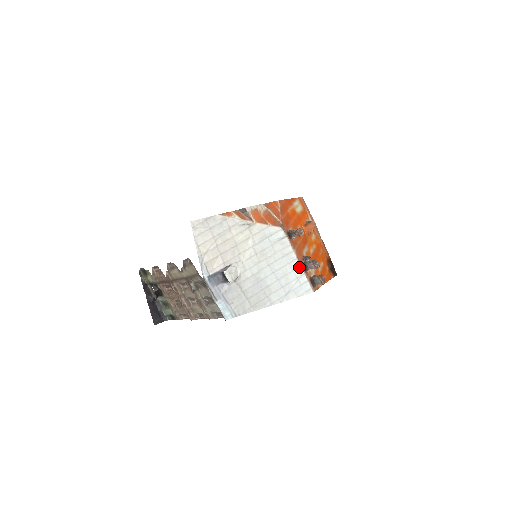
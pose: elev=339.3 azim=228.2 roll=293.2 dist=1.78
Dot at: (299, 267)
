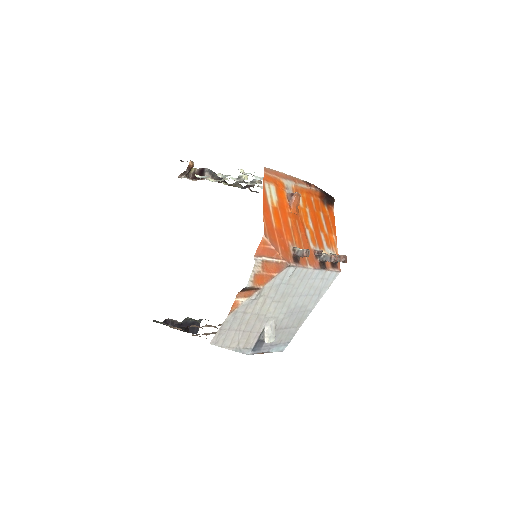
Dot at: (319, 272)
